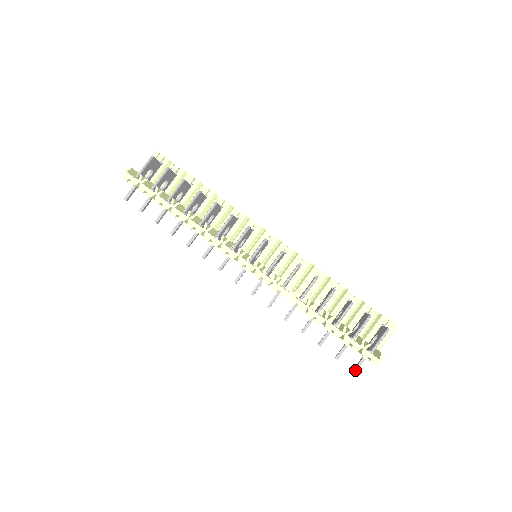
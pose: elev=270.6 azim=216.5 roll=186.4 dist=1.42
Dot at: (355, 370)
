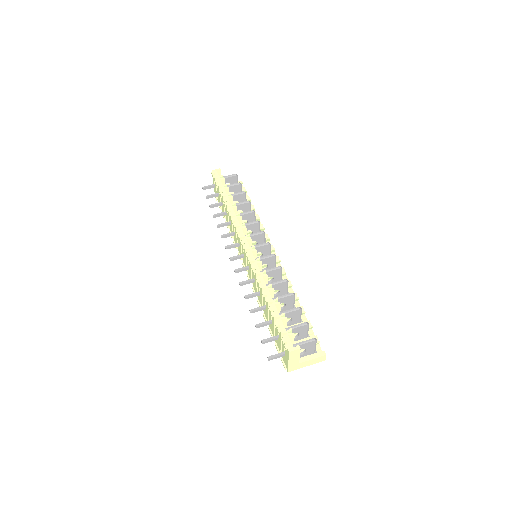
Dot at: (270, 357)
